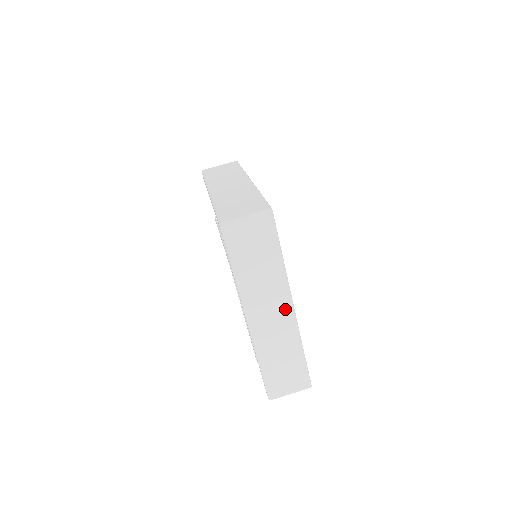
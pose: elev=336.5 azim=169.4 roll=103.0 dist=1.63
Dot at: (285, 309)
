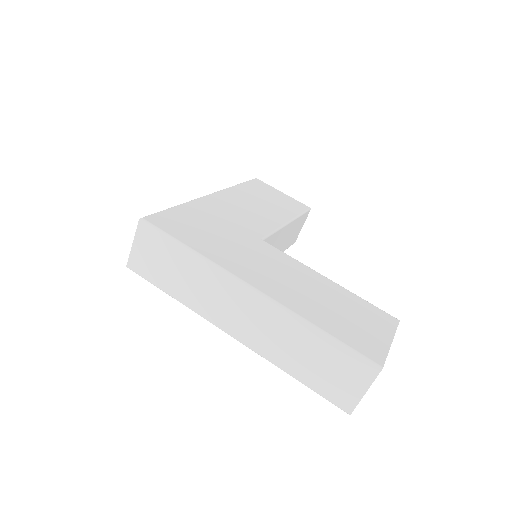
Dot at: (247, 297)
